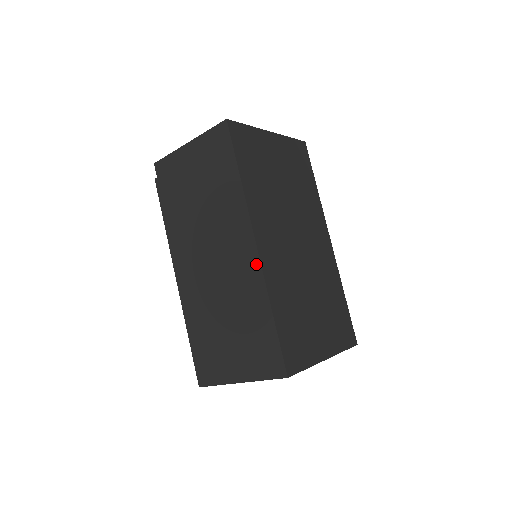
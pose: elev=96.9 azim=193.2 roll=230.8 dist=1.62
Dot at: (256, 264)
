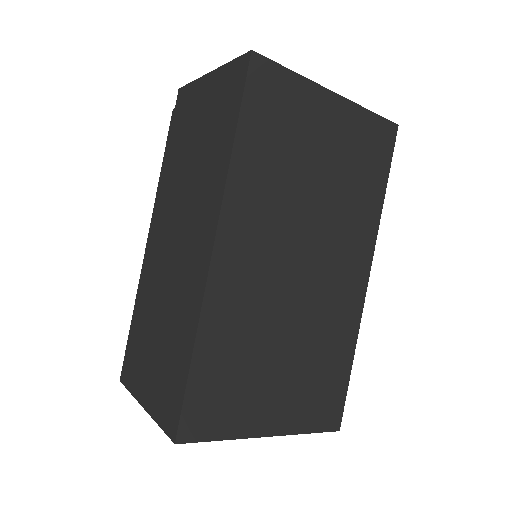
Dot at: (204, 274)
